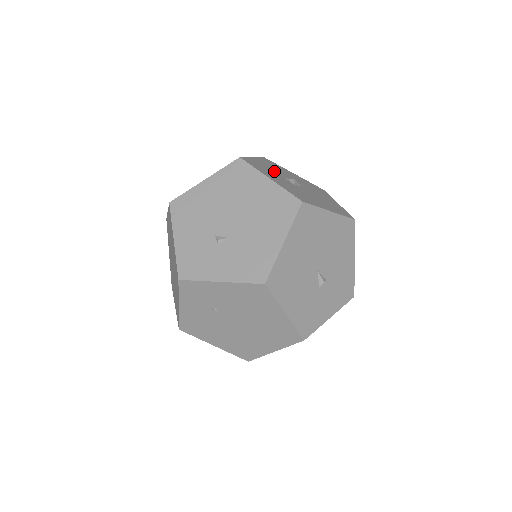
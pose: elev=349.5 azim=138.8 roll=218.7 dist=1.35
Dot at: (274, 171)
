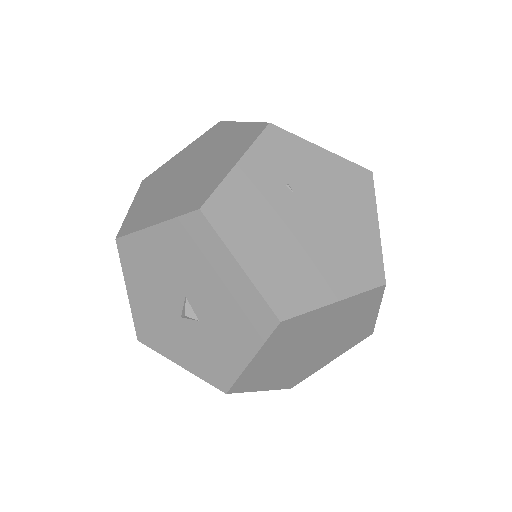
Dot at: occluded
